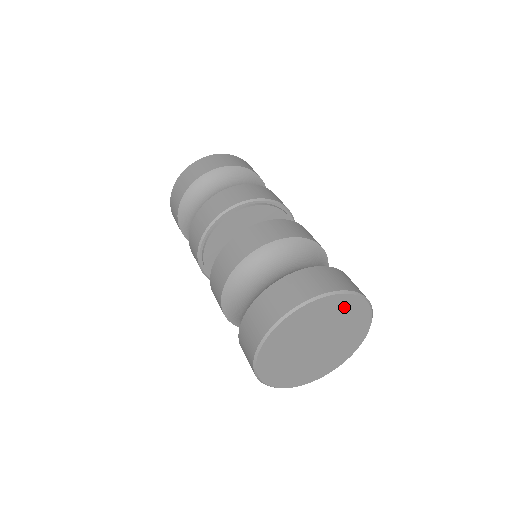
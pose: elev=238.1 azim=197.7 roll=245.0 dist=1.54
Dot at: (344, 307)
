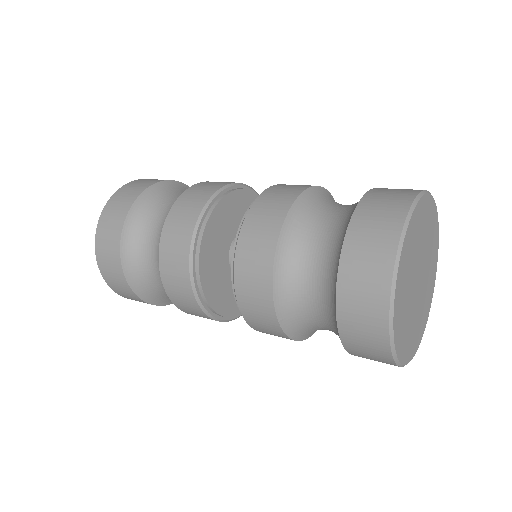
Dot at: (420, 219)
